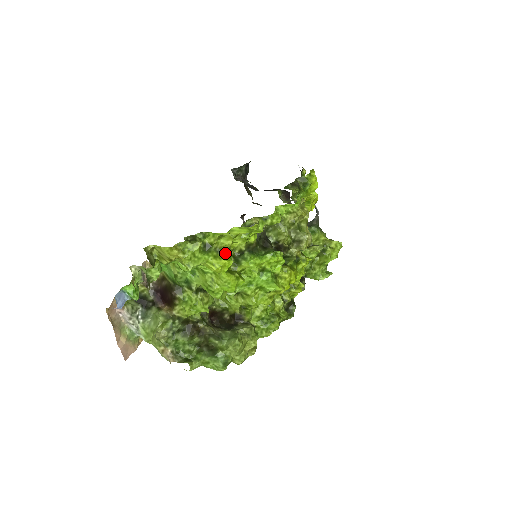
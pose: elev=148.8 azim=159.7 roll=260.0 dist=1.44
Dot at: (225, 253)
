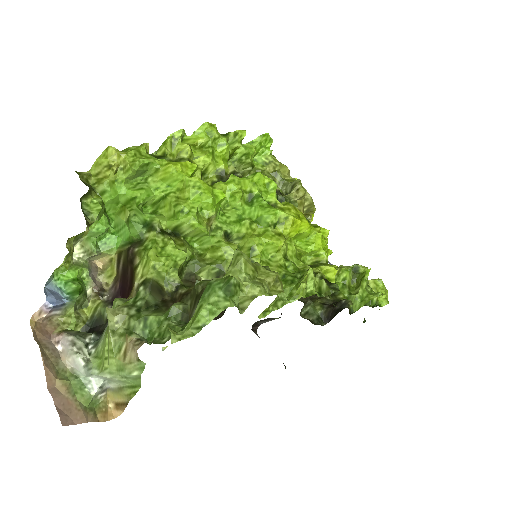
Dot at: (185, 161)
